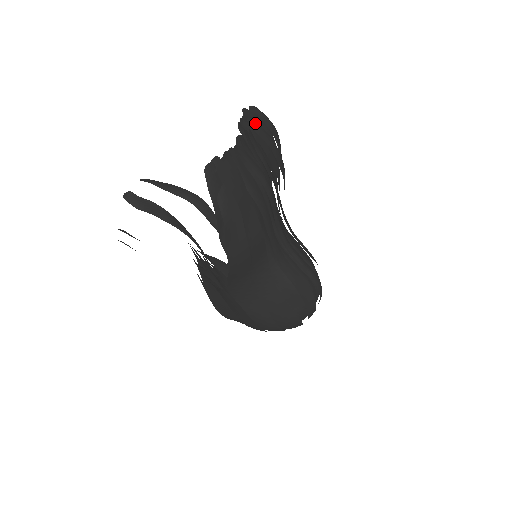
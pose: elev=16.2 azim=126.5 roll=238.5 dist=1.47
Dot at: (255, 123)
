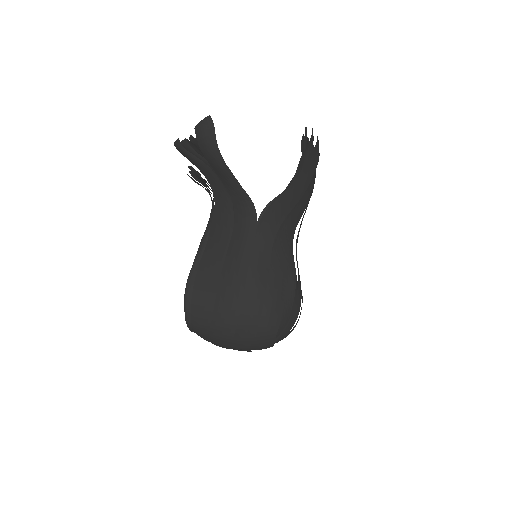
Dot at: occluded
